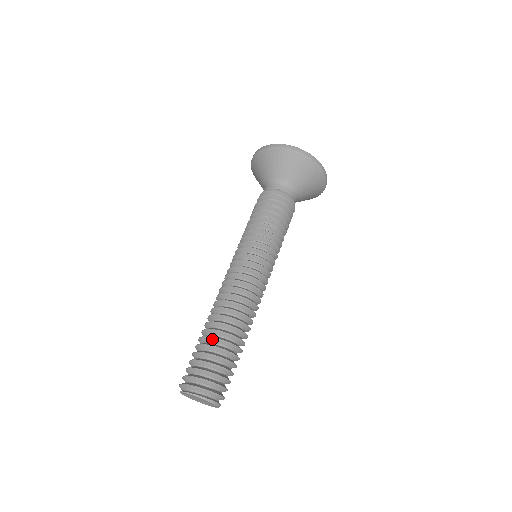
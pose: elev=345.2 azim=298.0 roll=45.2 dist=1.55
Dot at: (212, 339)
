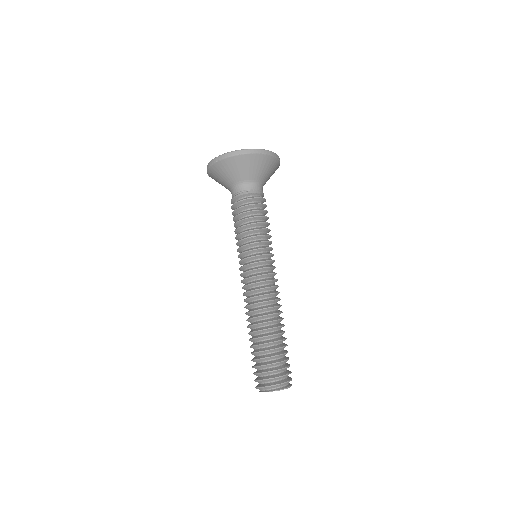
Dot at: (274, 343)
